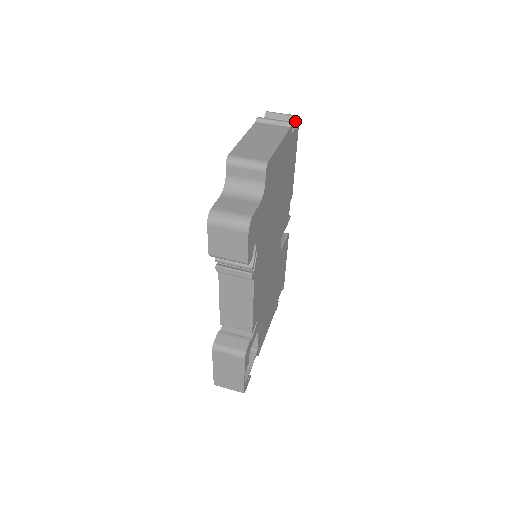
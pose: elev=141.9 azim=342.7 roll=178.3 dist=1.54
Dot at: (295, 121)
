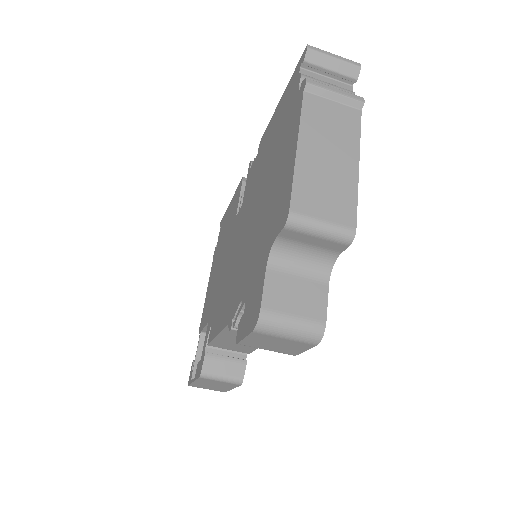
Dot at: (354, 76)
